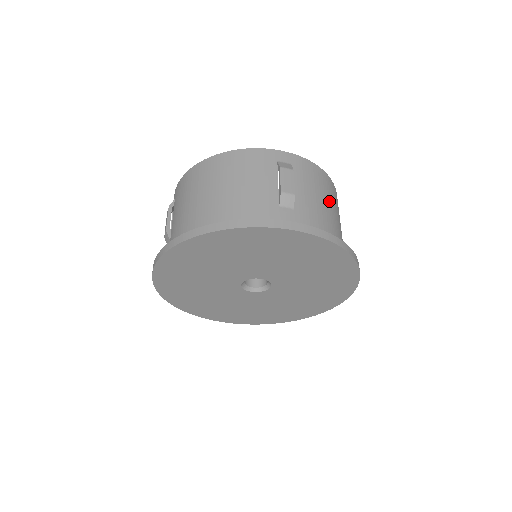
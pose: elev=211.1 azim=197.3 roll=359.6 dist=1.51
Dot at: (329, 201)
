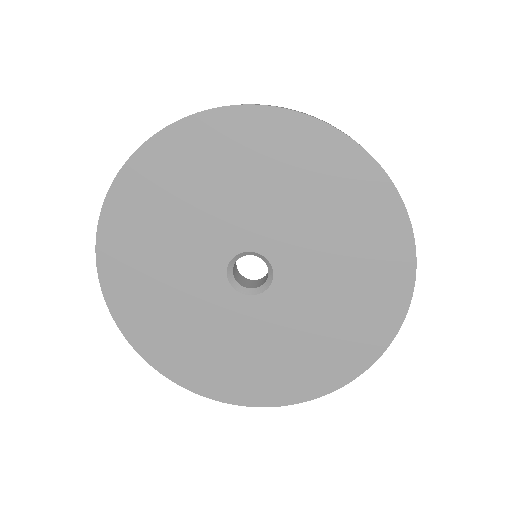
Dot at: occluded
